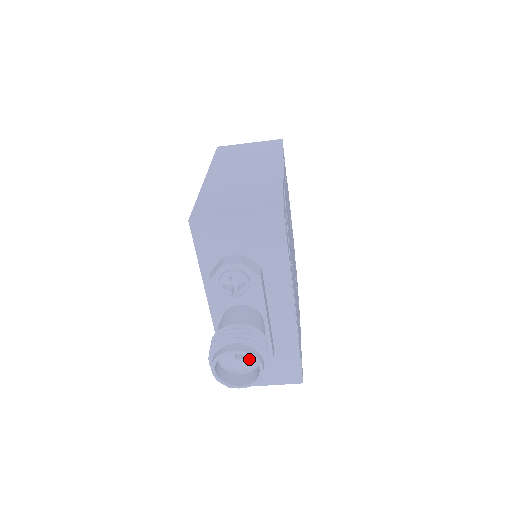
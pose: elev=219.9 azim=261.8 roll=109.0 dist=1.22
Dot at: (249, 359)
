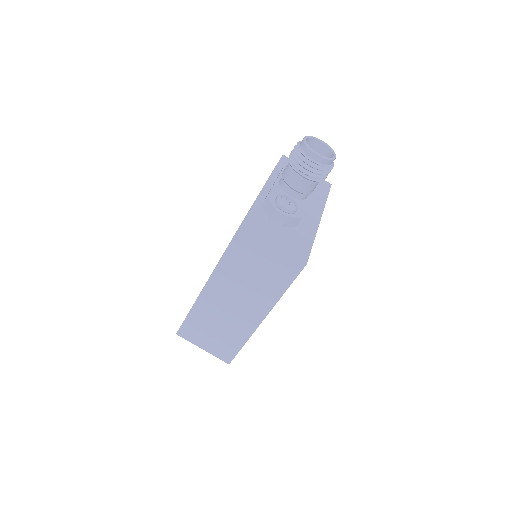
Dot at: occluded
